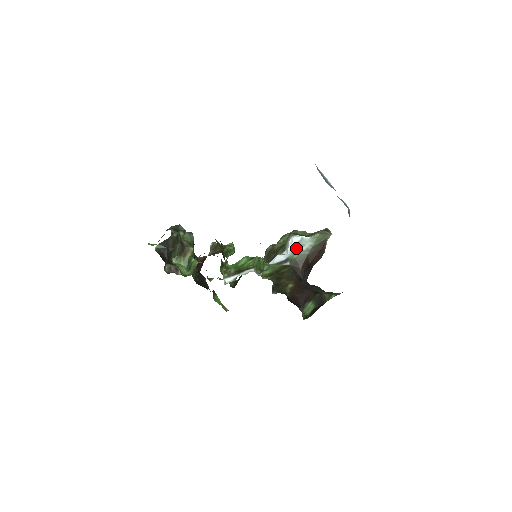
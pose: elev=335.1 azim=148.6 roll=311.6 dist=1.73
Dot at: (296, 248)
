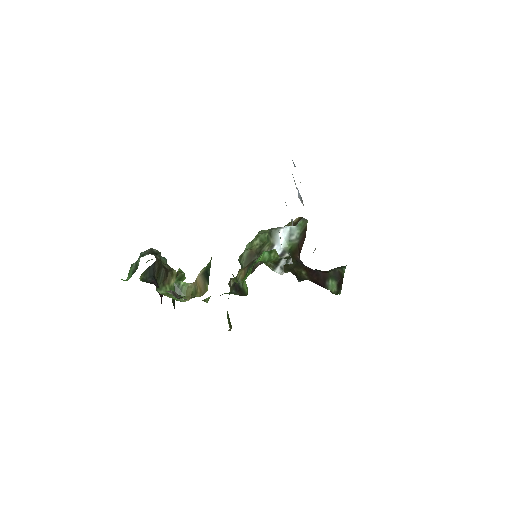
Dot at: (288, 239)
